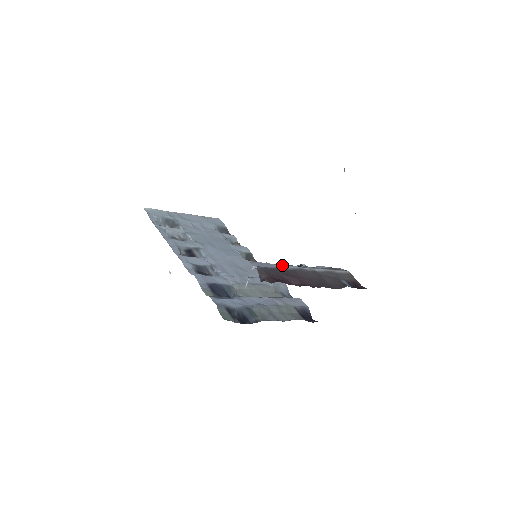
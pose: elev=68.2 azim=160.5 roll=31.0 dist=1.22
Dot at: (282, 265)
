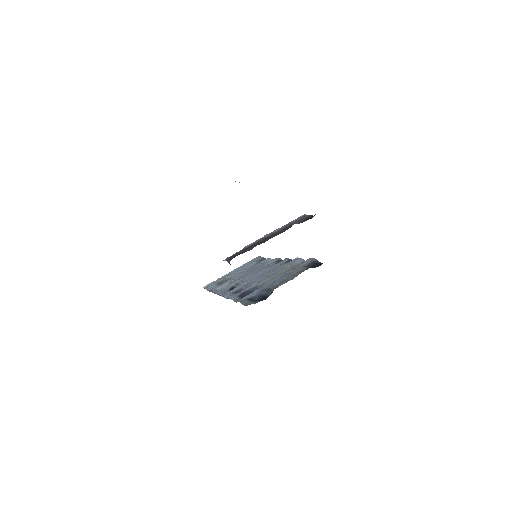
Dot at: (246, 246)
